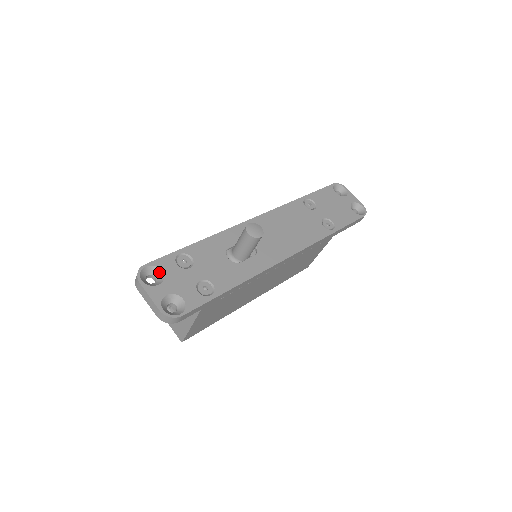
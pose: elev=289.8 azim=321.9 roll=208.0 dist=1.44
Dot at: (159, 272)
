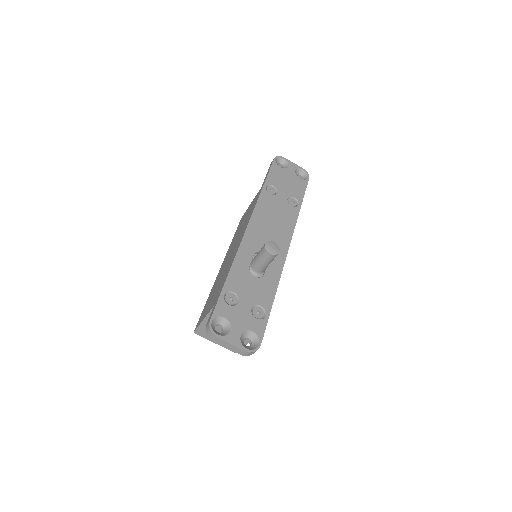
Dot at: (222, 319)
